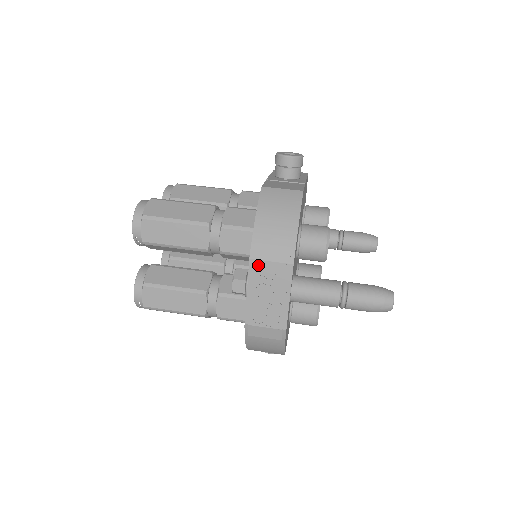
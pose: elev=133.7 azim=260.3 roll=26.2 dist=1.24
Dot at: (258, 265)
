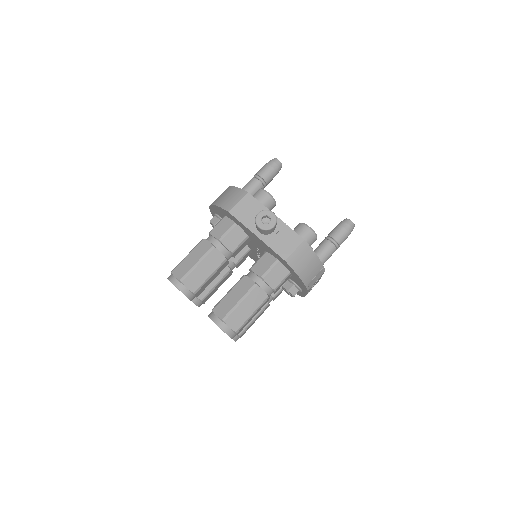
Dot at: occluded
